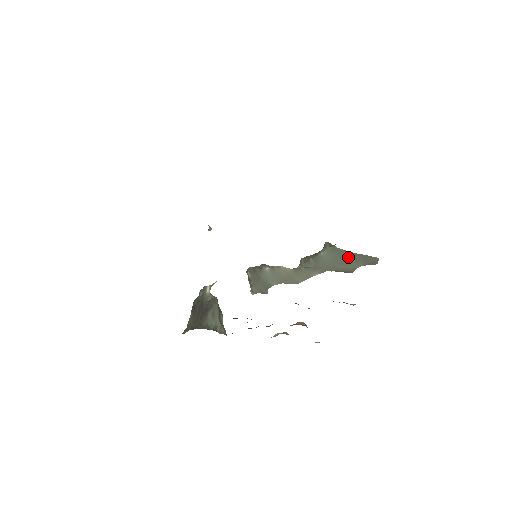
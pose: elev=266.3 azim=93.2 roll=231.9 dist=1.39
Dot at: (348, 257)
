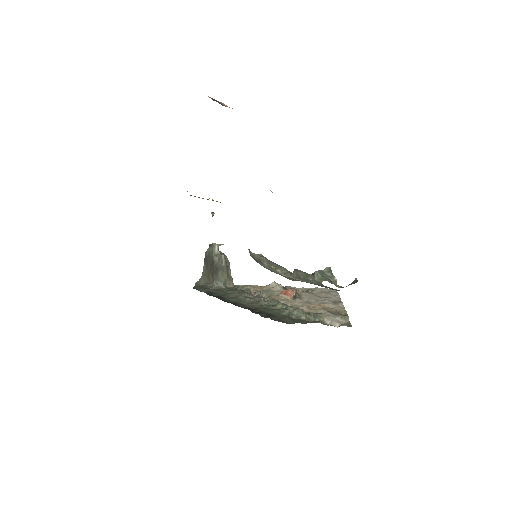
Dot at: (332, 288)
